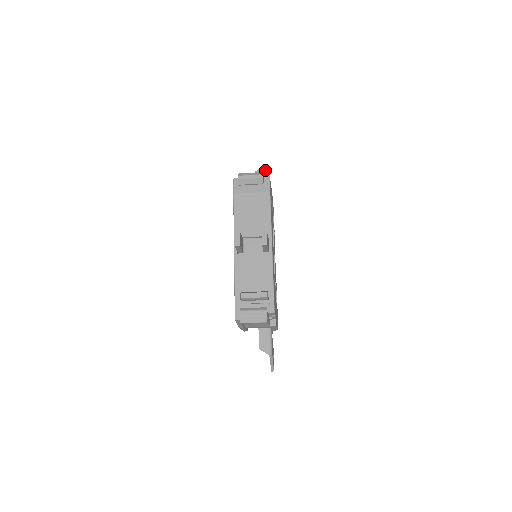
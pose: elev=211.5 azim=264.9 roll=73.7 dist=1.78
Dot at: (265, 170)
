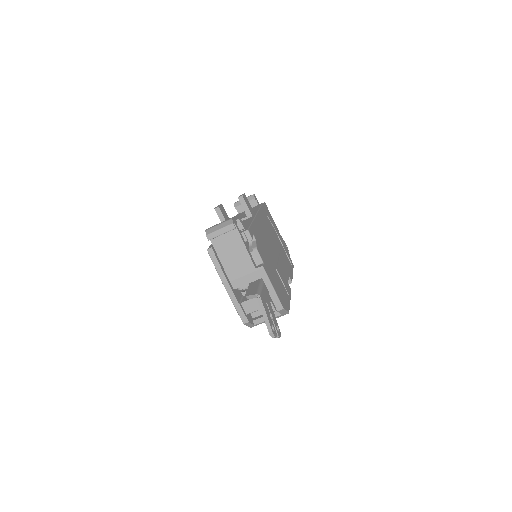
Dot at: occluded
